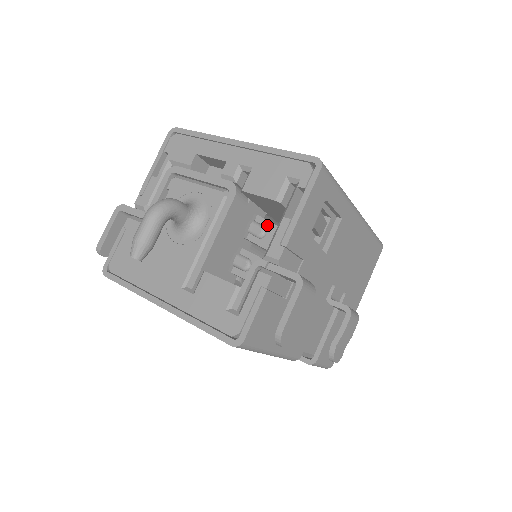
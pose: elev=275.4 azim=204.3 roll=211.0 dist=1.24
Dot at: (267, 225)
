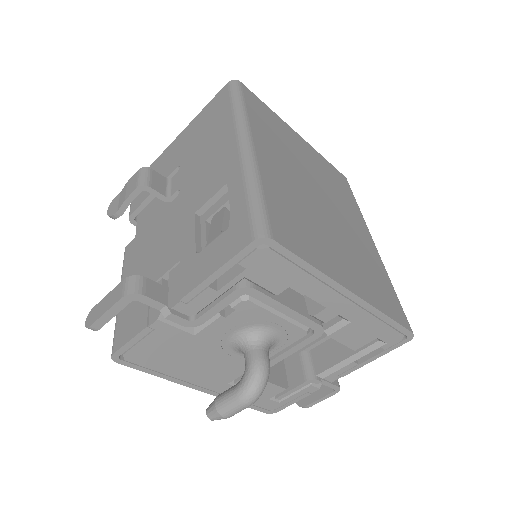
Dot at: occluded
